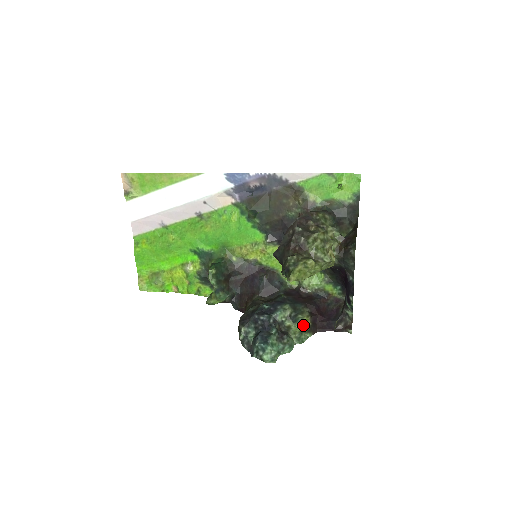
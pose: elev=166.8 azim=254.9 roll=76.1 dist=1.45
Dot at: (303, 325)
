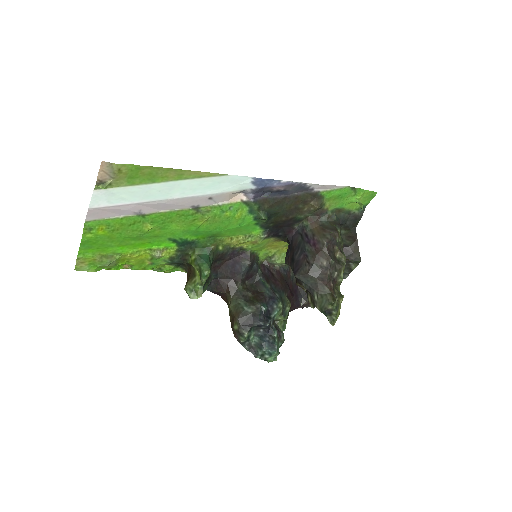
Dot at: (287, 314)
